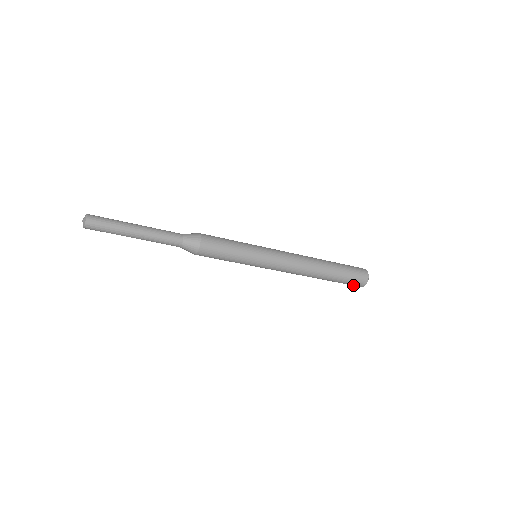
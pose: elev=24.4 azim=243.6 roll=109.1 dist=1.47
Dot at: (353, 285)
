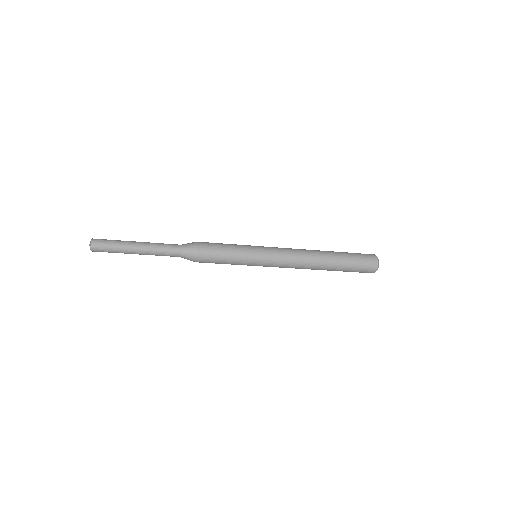
Dot at: (365, 272)
